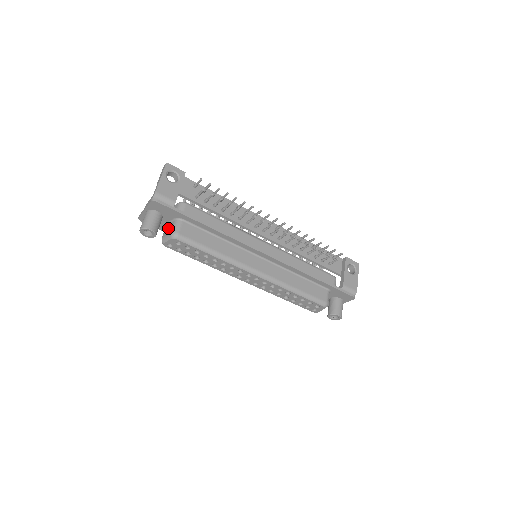
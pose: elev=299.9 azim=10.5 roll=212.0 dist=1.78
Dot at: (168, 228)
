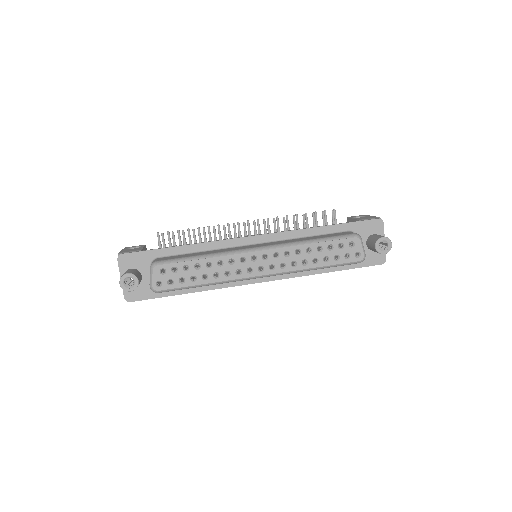
Dot at: occluded
